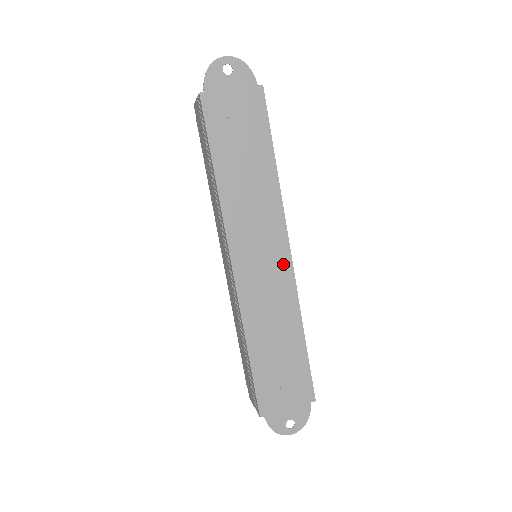
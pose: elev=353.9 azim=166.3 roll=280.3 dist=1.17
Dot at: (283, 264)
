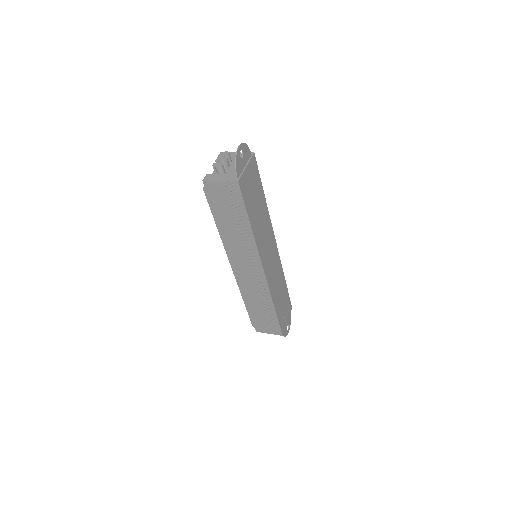
Dot at: (276, 252)
